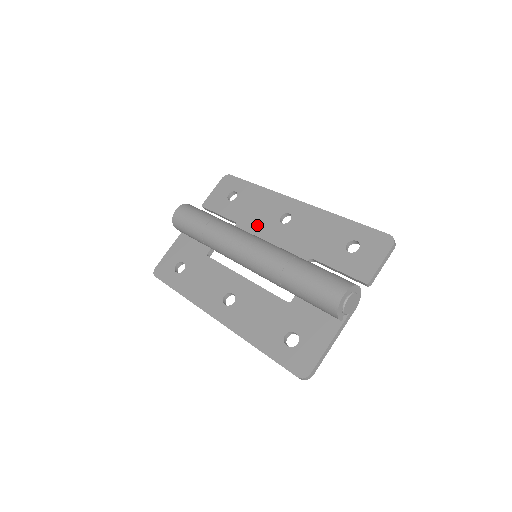
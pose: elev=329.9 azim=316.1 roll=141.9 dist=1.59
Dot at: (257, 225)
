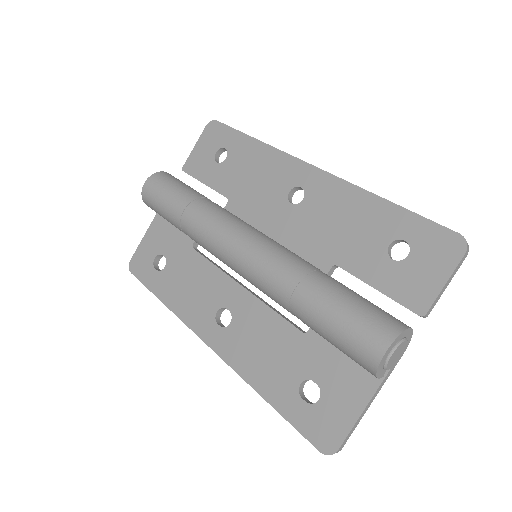
Dot at: (256, 204)
